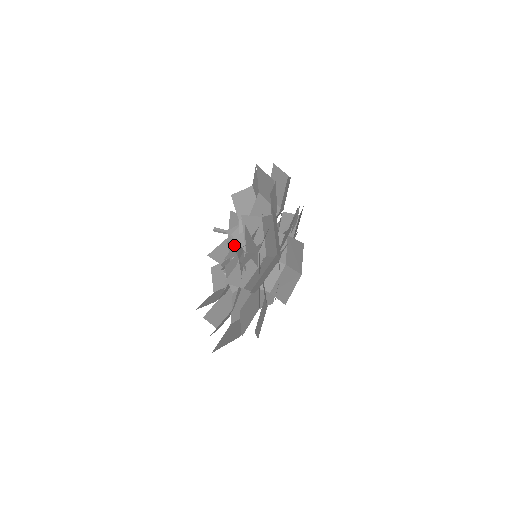
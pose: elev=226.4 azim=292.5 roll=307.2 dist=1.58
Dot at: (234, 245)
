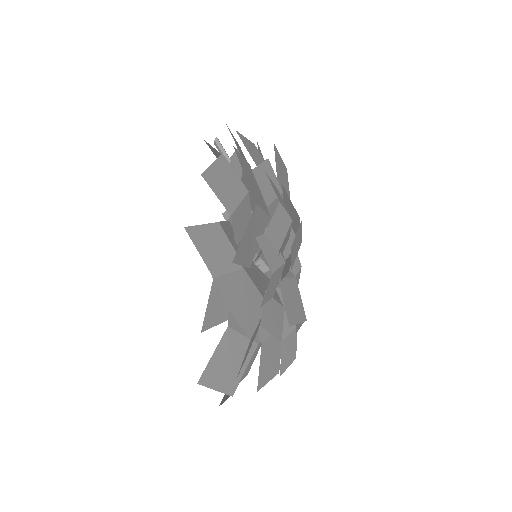
Dot at: occluded
